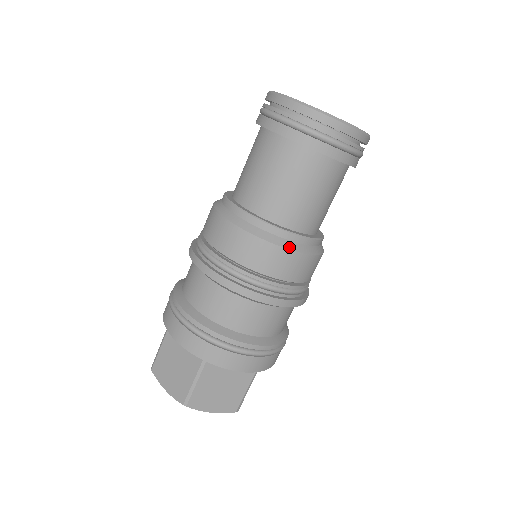
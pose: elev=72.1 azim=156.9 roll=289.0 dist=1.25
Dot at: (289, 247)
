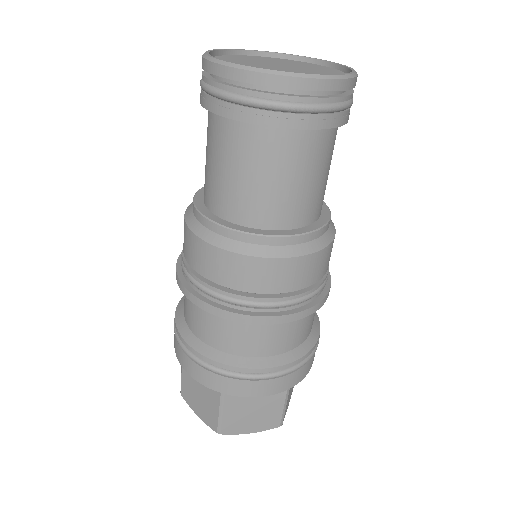
Dot at: (333, 235)
